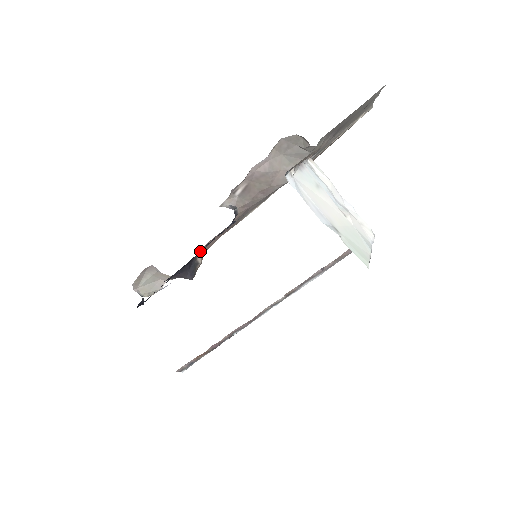
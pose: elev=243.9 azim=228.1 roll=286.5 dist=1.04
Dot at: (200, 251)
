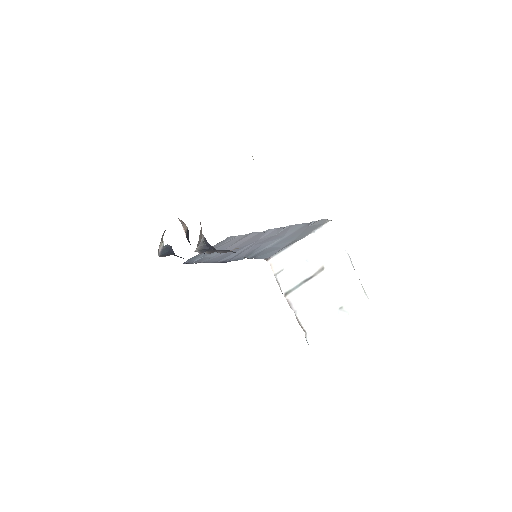
Dot at: occluded
